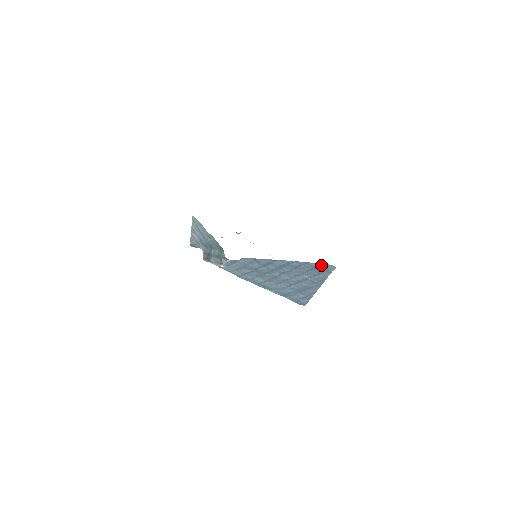
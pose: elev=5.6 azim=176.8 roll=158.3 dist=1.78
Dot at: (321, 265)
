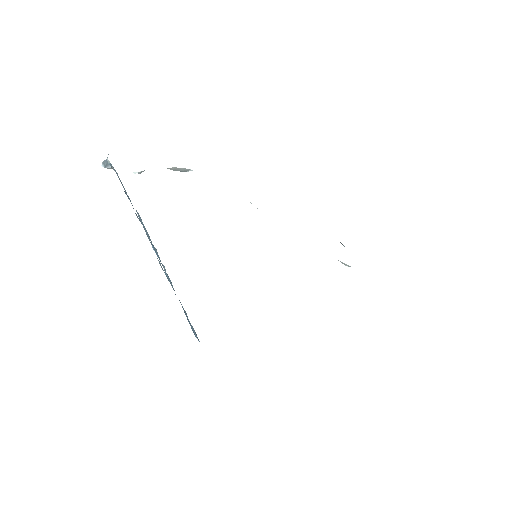
Dot at: occluded
